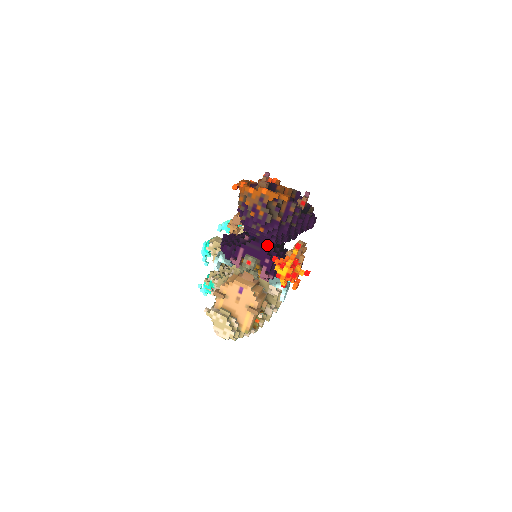
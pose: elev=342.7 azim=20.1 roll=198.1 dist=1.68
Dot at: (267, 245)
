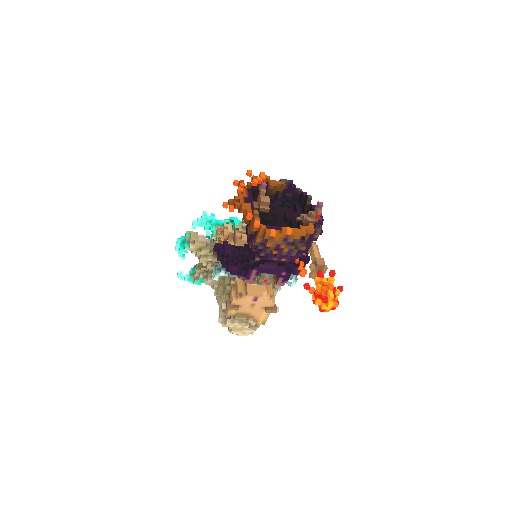
Dot at: occluded
